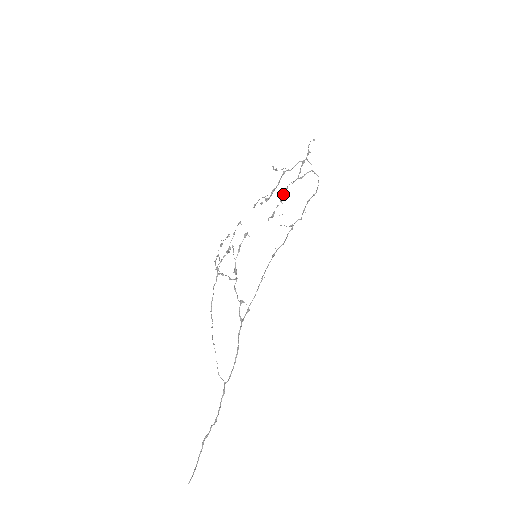
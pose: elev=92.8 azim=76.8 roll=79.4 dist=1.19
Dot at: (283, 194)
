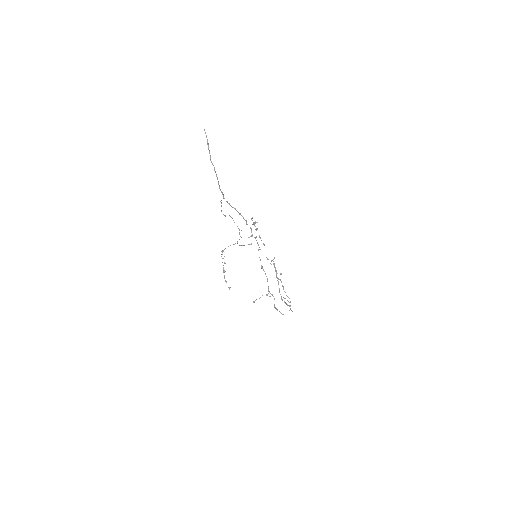
Dot at: (281, 274)
